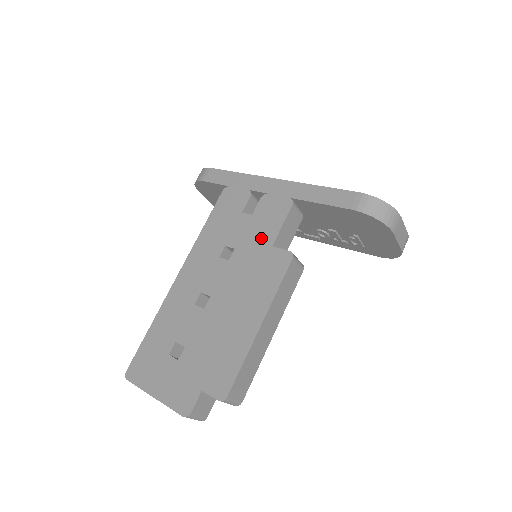
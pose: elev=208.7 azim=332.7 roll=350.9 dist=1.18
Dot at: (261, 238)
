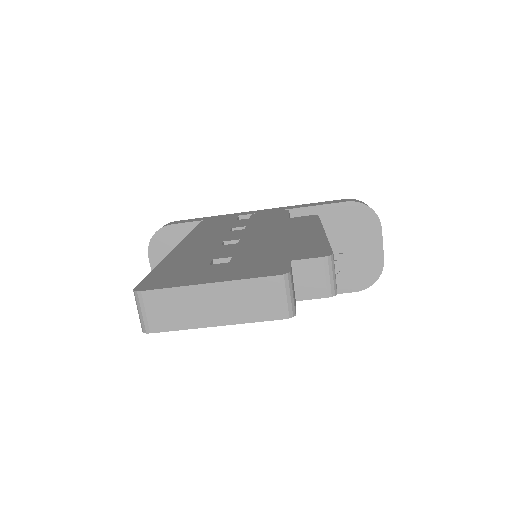
Dot at: (272, 219)
